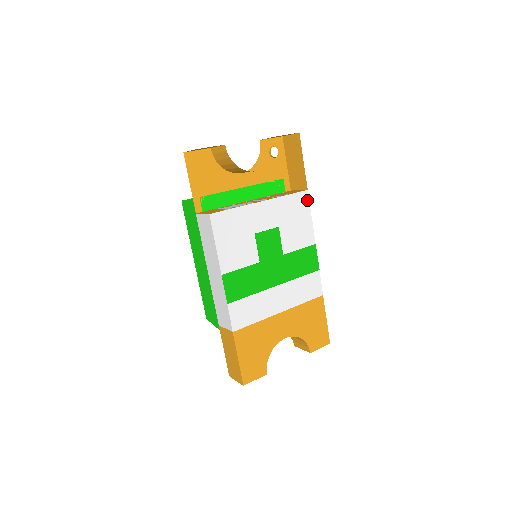
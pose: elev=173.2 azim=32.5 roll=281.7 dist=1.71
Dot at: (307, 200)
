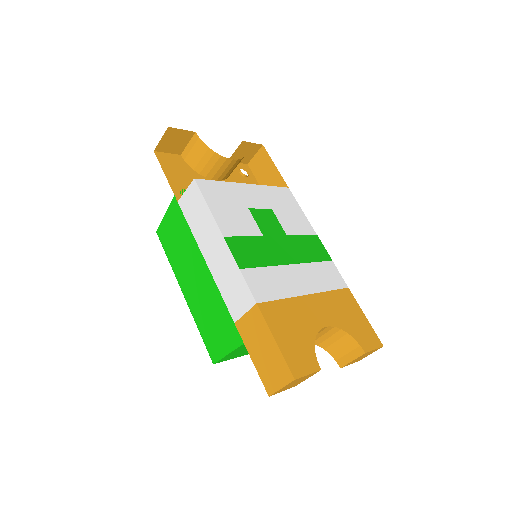
Dot at: (291, 196)
